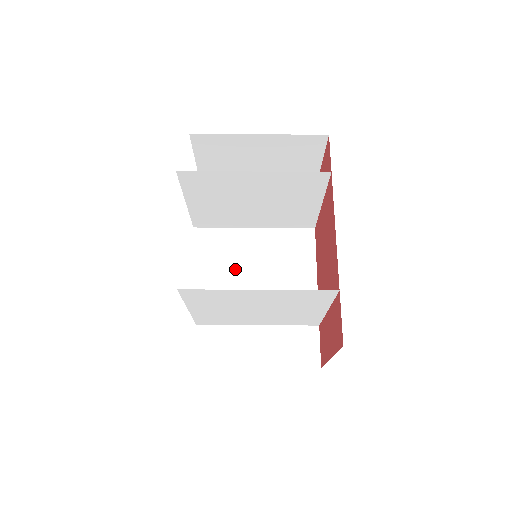
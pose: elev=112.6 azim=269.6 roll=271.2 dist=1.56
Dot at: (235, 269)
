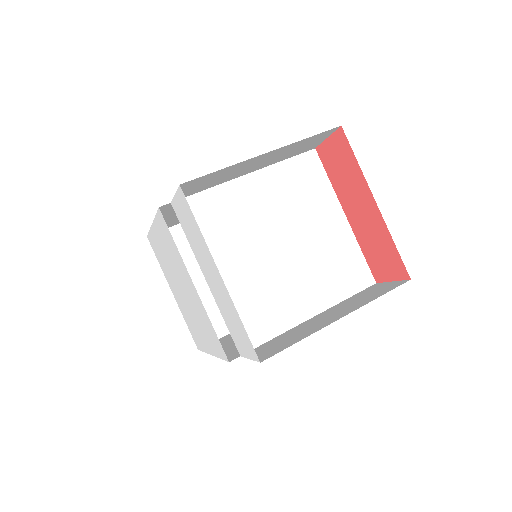
Dot at: occluded
